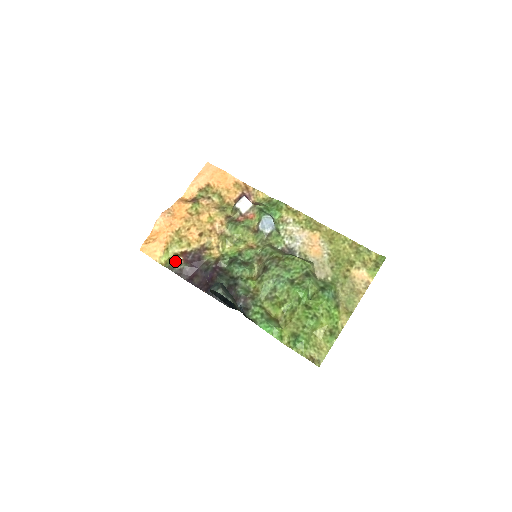
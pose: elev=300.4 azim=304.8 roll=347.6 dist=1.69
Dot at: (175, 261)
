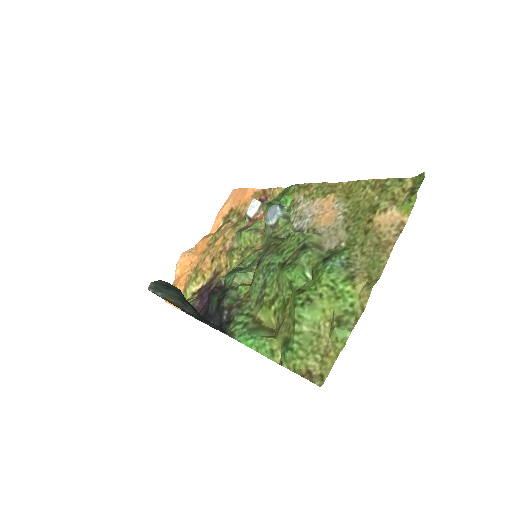
Dot at: (189, 300)
